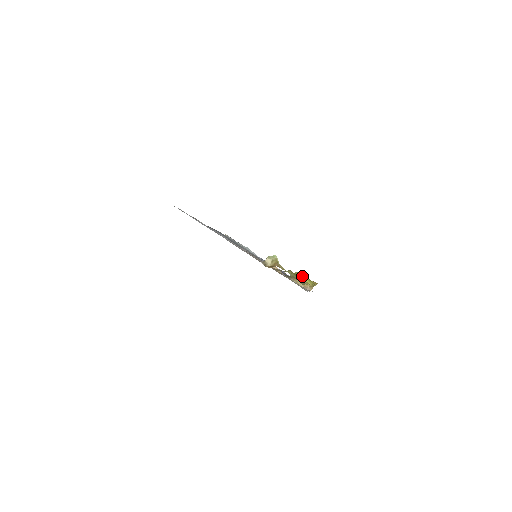
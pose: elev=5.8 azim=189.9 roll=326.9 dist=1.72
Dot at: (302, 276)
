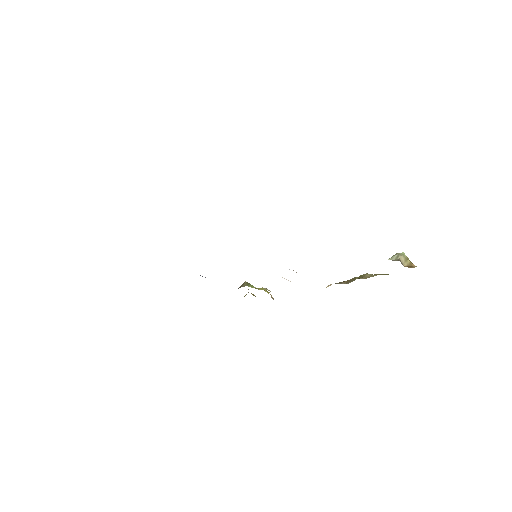
Dot at: occluded
